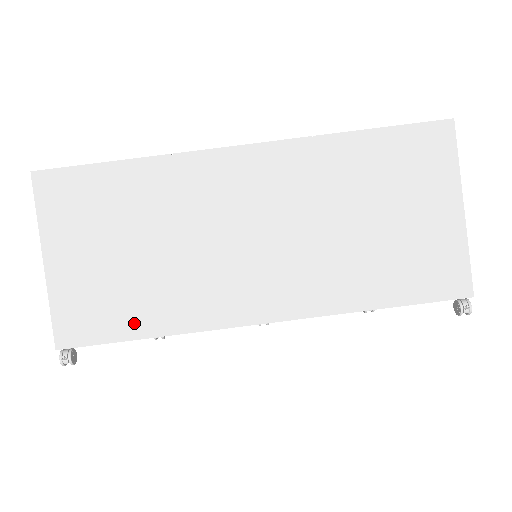
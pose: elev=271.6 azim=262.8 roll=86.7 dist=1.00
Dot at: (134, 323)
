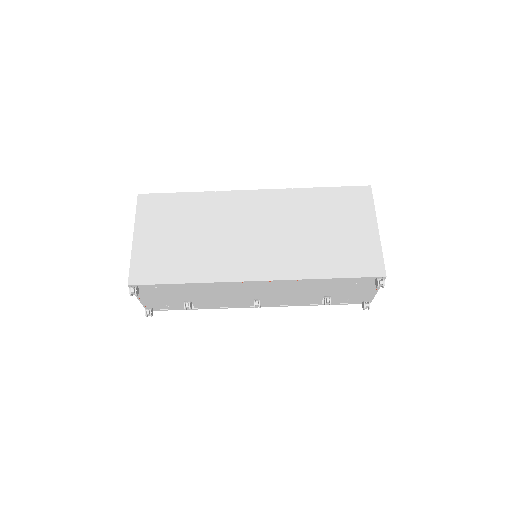
Dot at: (178, 274)
